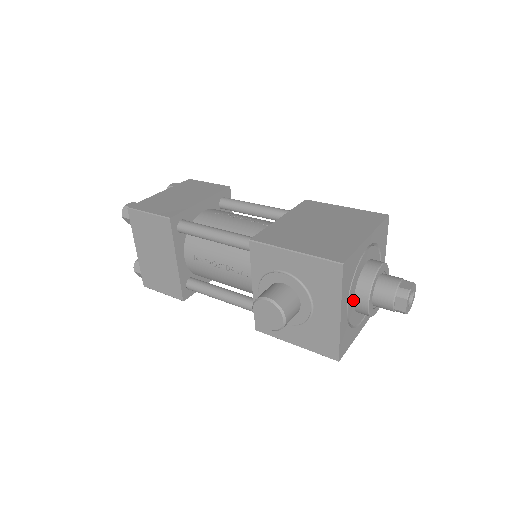
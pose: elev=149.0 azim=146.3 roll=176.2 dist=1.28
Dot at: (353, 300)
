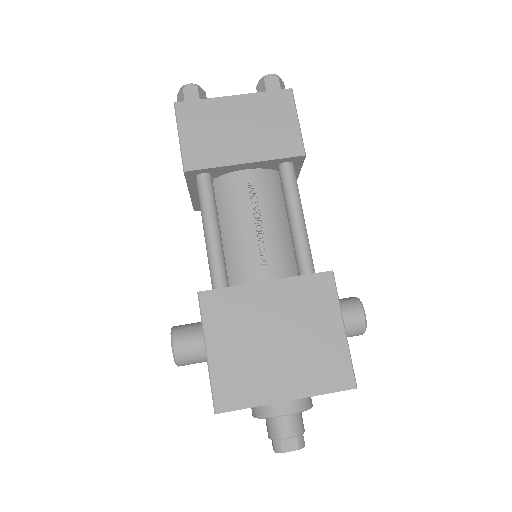
Dot at: occluded
